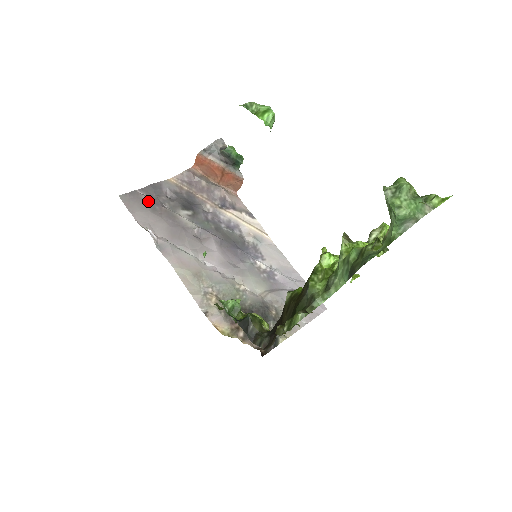
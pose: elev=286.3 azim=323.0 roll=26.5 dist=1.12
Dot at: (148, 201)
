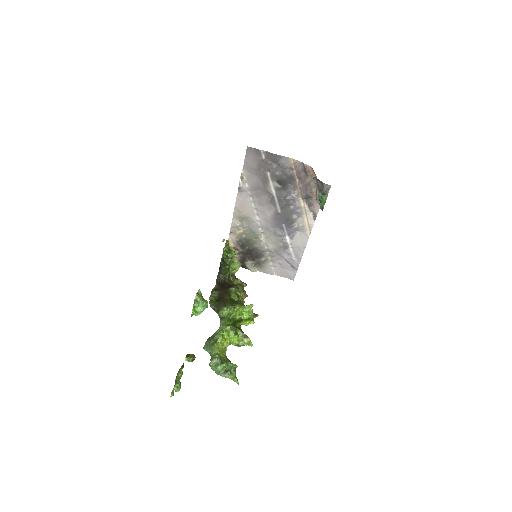
Dot at: (261, 162)
